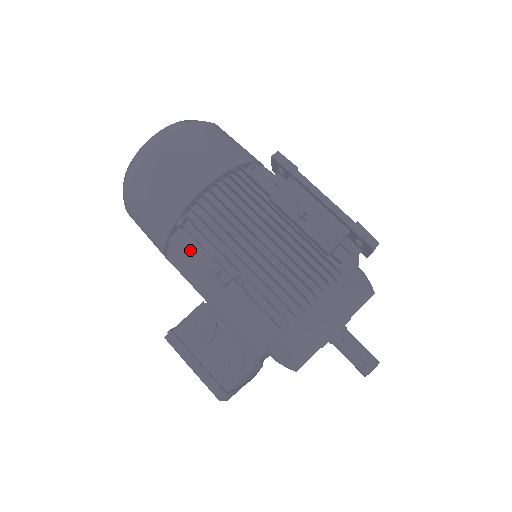
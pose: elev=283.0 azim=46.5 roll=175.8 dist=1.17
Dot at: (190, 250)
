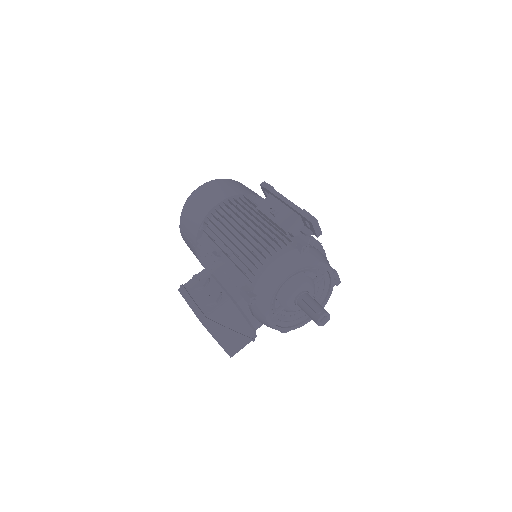
Dot at: (207, 245)
